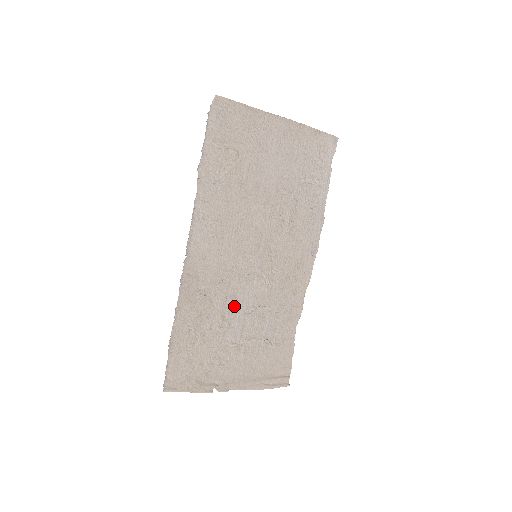
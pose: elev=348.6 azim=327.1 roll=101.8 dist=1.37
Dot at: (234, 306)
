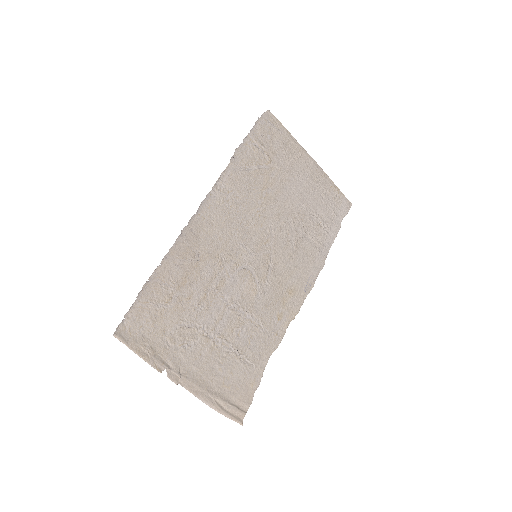
Dot at: (219, 291)
